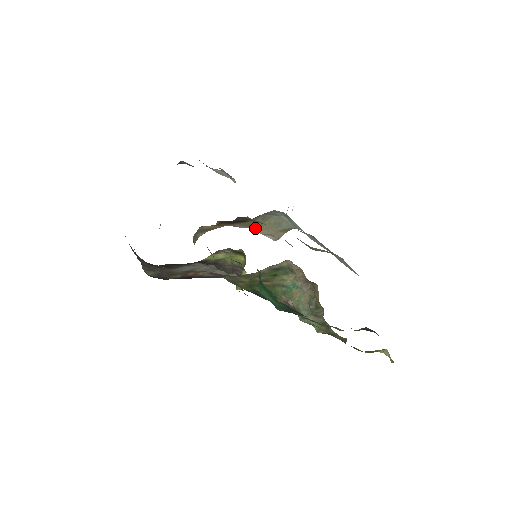
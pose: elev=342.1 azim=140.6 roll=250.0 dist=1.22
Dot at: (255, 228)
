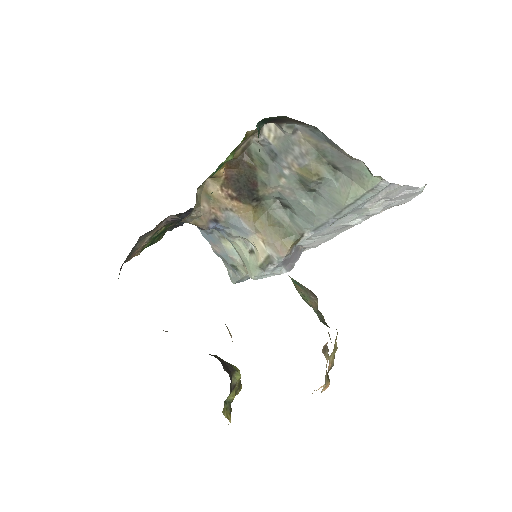
Dot at: (258, 233)
